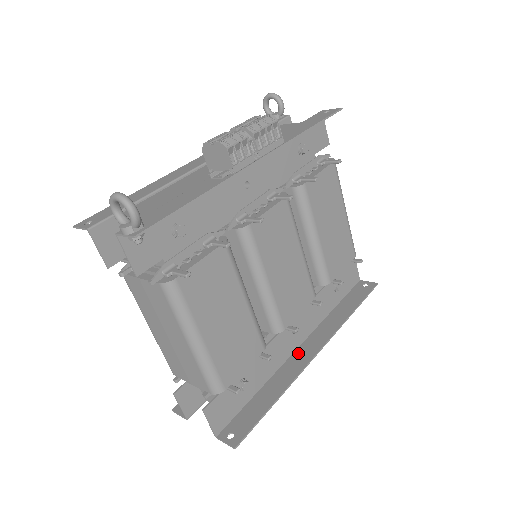
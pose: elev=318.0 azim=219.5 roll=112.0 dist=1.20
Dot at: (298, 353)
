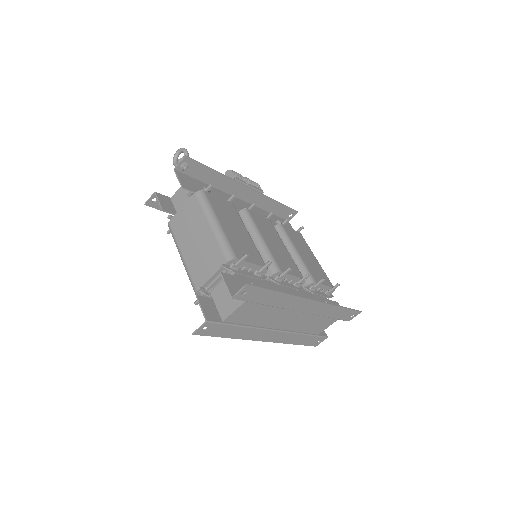
Dot at: (299, 307)
